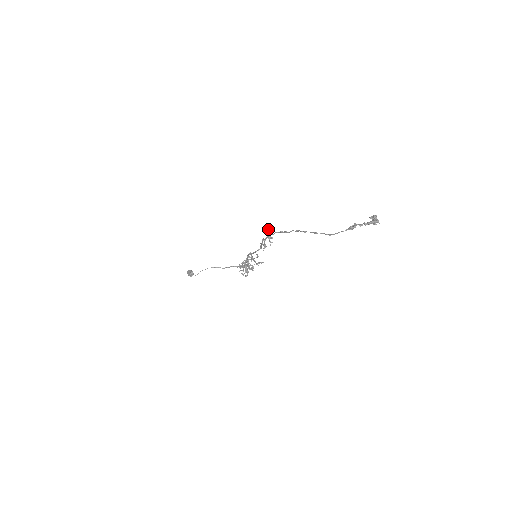
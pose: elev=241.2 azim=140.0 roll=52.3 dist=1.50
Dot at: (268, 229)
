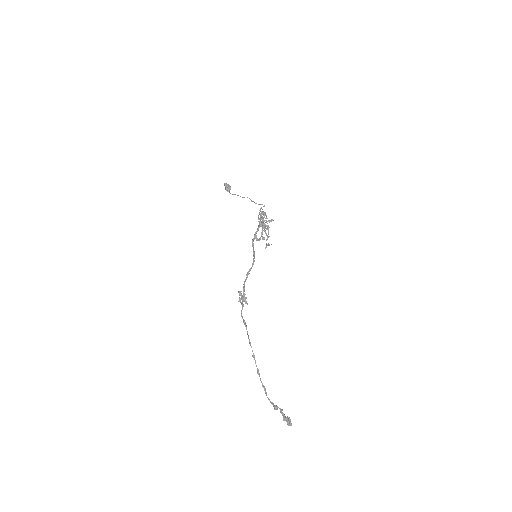
Dot at: (240, 291)
